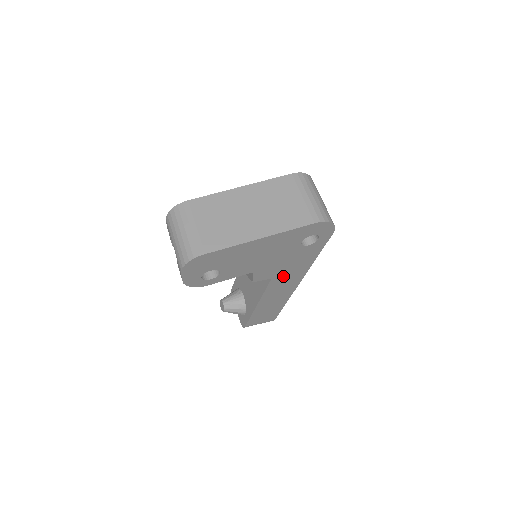
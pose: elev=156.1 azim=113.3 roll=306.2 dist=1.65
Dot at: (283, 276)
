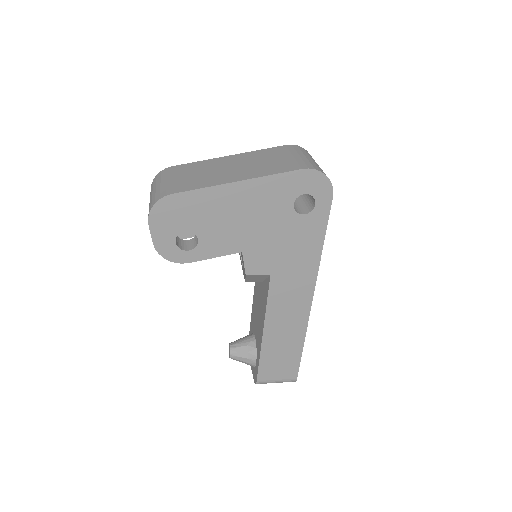
Dot at: (285, 275)
